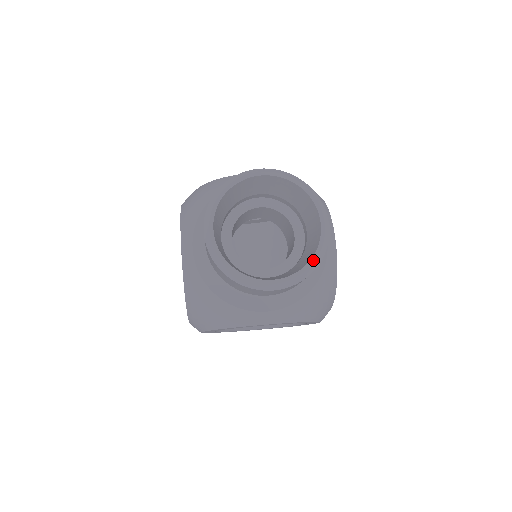
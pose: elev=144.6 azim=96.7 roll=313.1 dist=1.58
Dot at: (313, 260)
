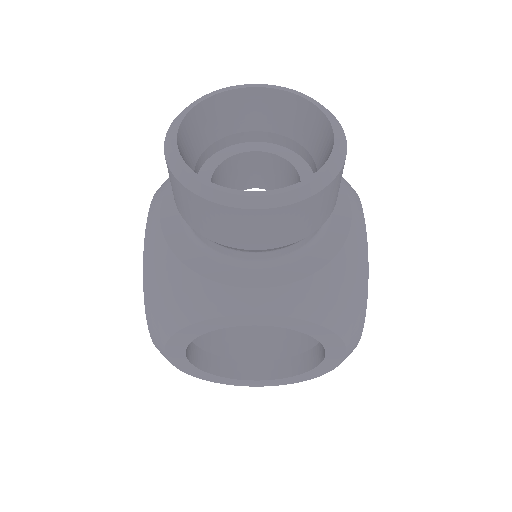
Dot at: (320, 172)
